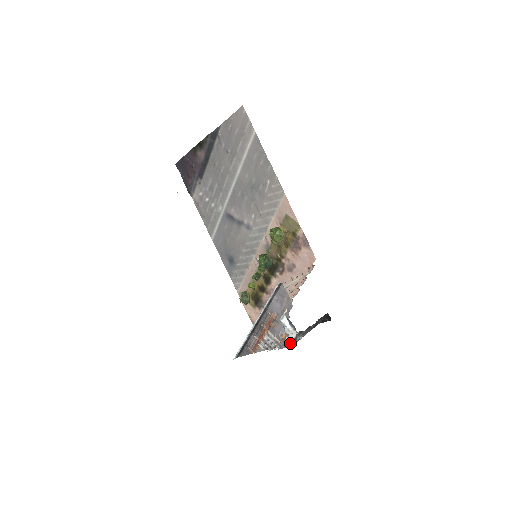
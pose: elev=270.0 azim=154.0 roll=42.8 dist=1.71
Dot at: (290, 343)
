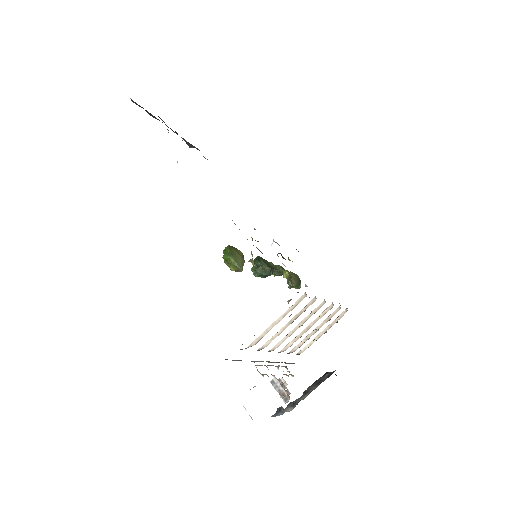
Dot at: (278, 415)
